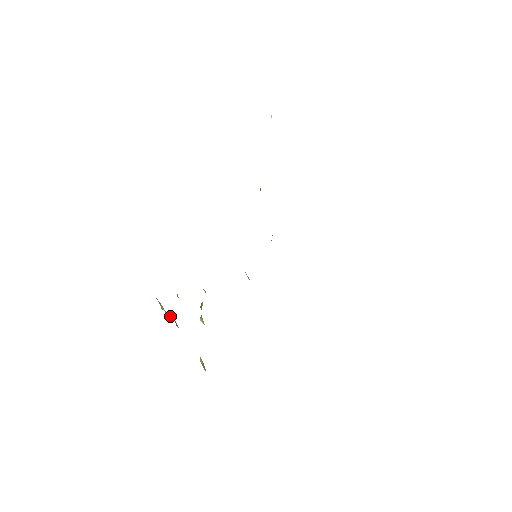
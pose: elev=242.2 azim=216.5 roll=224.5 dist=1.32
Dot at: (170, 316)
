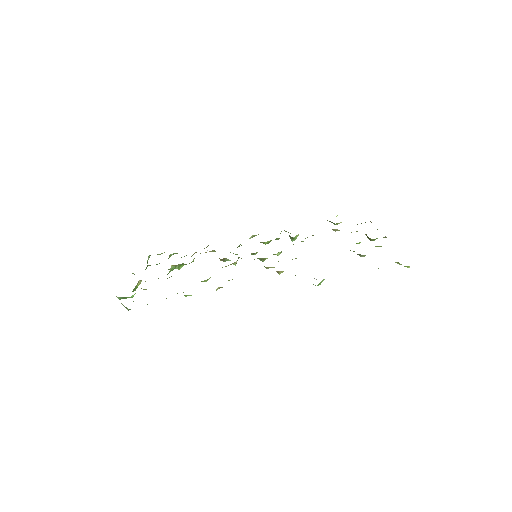
Dot at: occluded
